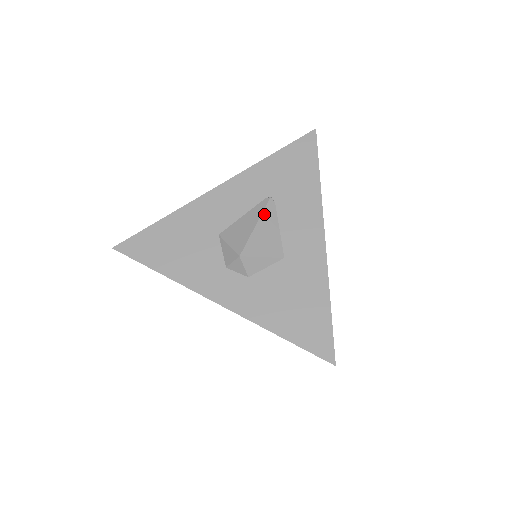
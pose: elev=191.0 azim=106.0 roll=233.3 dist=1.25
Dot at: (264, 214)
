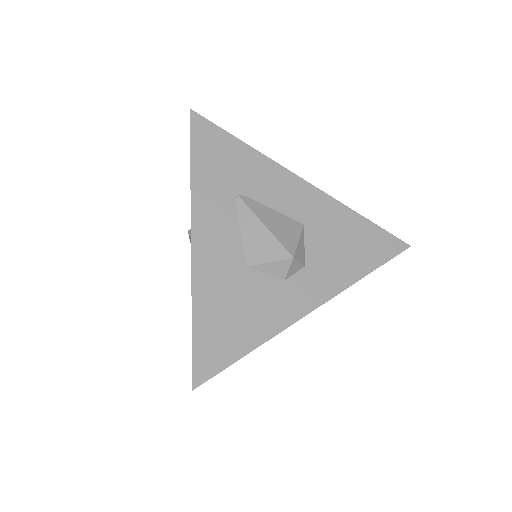
Dot at: (255, 212)
